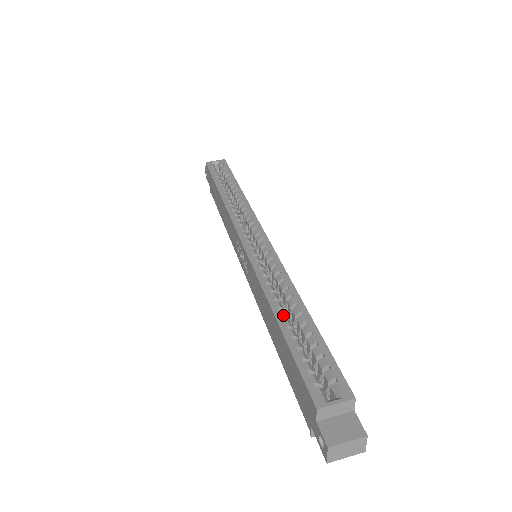
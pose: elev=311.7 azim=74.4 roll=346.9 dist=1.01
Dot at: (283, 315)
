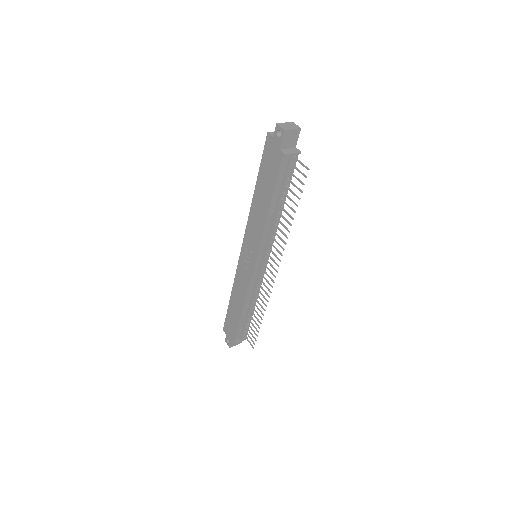
Dot at: occluded
